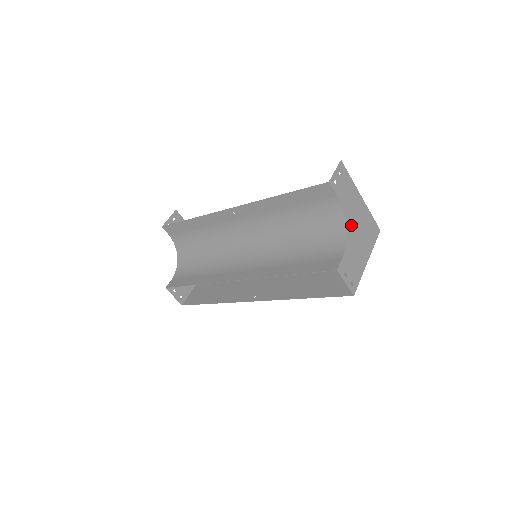
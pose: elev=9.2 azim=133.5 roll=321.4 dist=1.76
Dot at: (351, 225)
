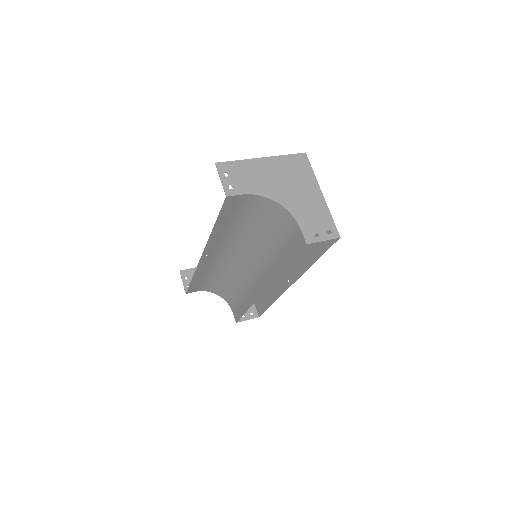
Dot at: (279, 194)
